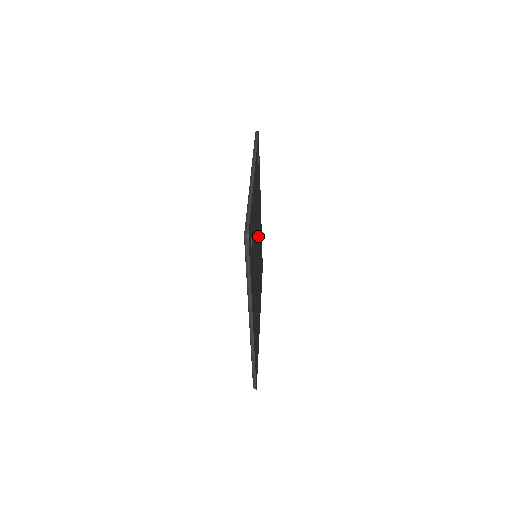
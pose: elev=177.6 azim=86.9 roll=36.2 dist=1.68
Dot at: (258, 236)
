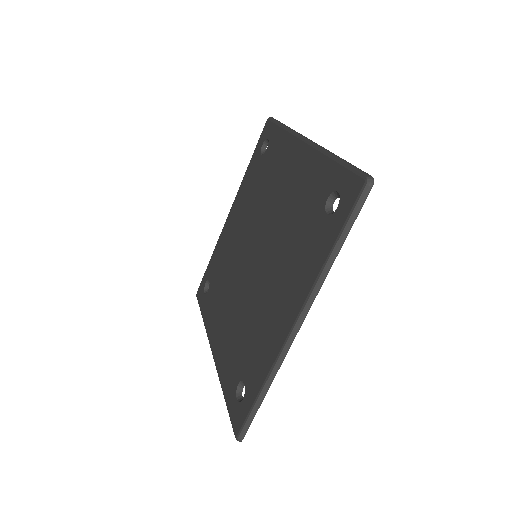
Dot at: occluded
